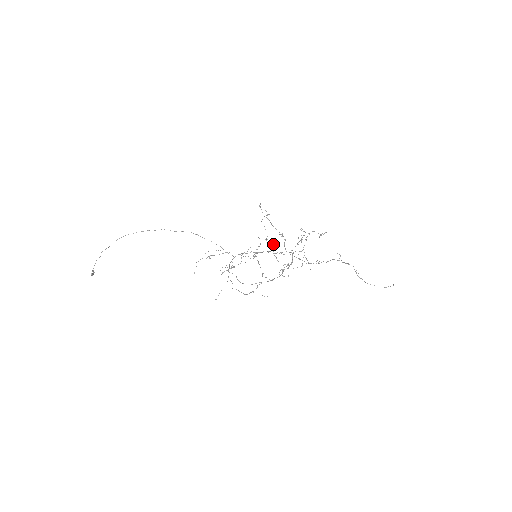
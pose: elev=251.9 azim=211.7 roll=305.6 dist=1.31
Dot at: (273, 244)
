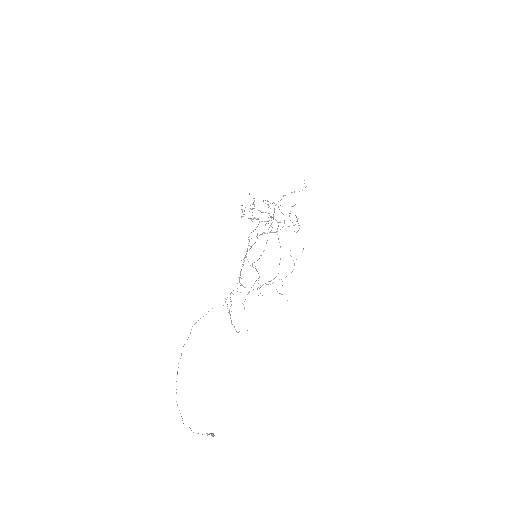
Dot at: (249, 240)
